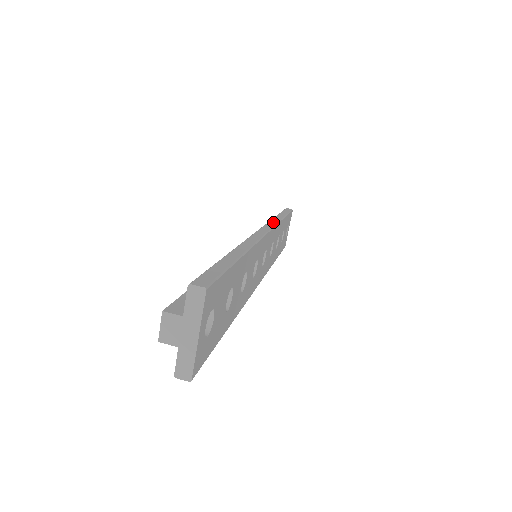
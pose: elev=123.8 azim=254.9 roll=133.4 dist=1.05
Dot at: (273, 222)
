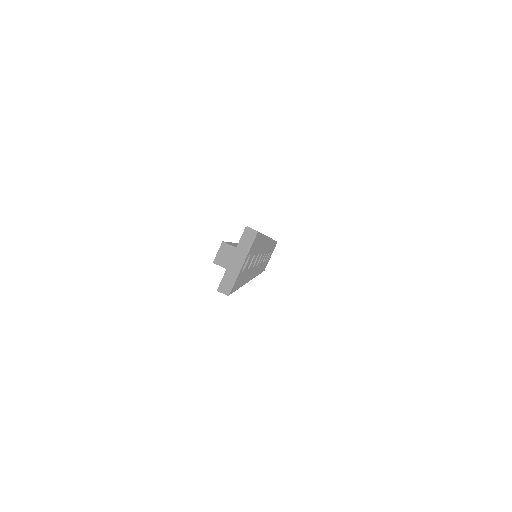
Dot at: occluded
